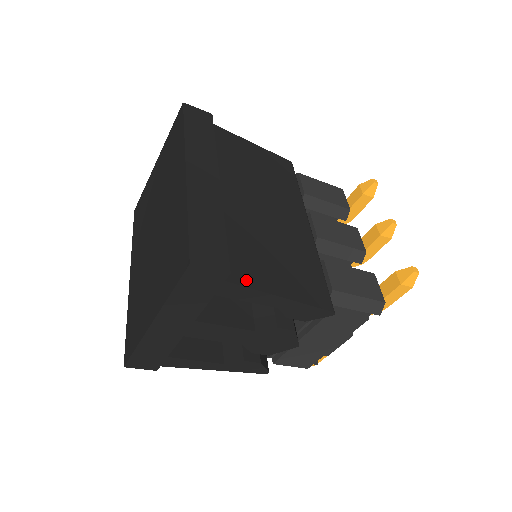
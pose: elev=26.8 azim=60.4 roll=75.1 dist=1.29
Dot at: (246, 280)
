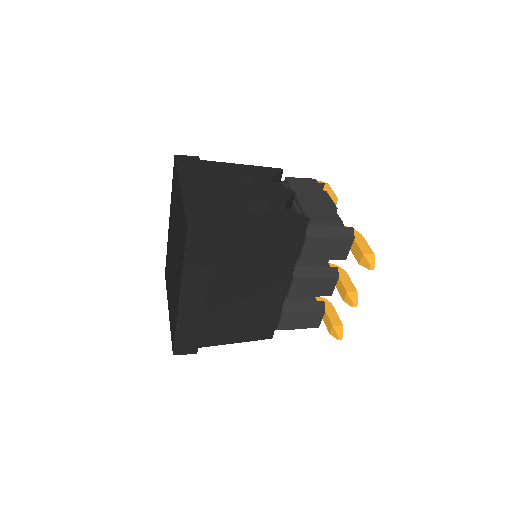
Dot at: (211, 343)
